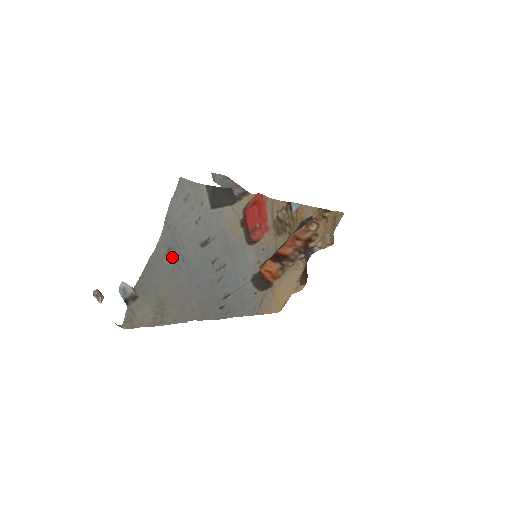
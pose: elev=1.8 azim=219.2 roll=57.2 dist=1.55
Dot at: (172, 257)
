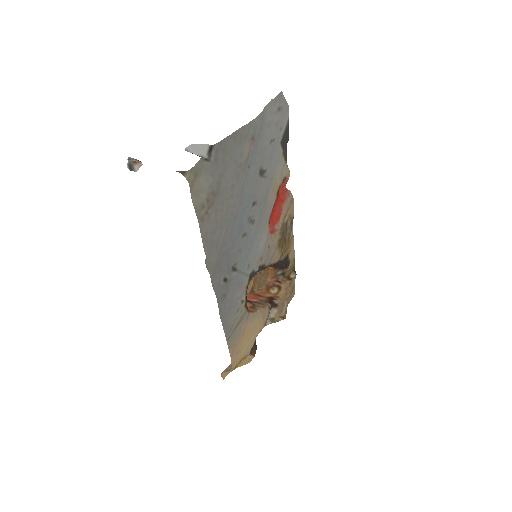
Dot at: (249, 150)
